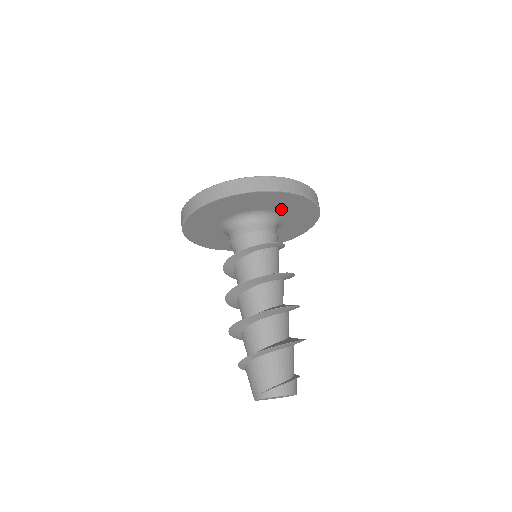
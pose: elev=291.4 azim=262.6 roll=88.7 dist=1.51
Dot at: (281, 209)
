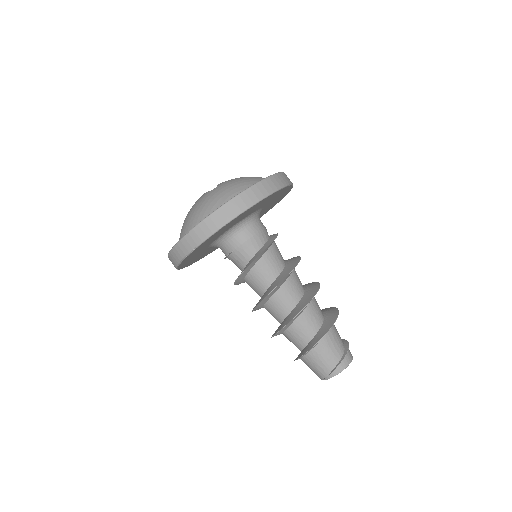
Dot at: (265, 204)
